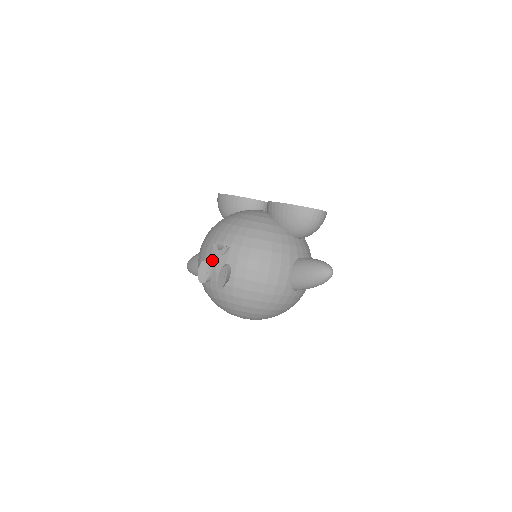
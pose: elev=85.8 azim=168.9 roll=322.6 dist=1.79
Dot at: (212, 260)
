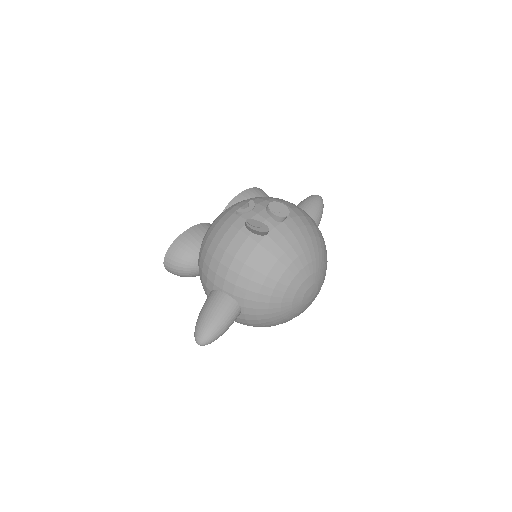
Dot at: (251, 218)
